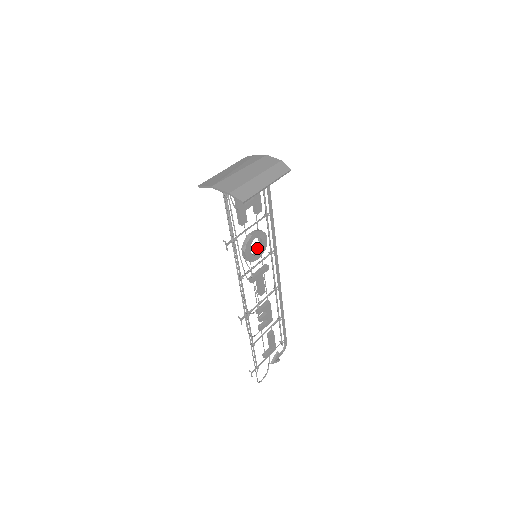
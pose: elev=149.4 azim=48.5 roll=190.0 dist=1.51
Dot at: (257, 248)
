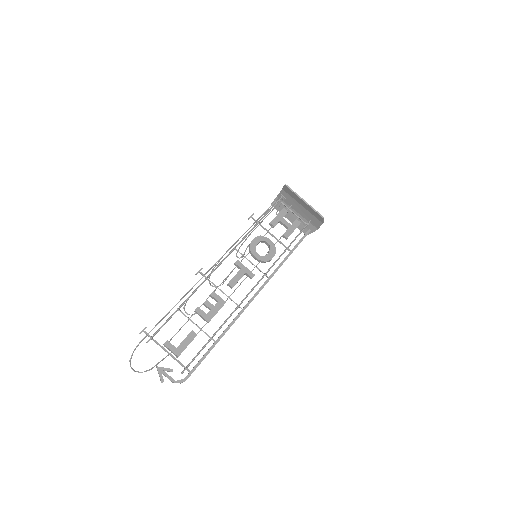
Dot at: occluded
